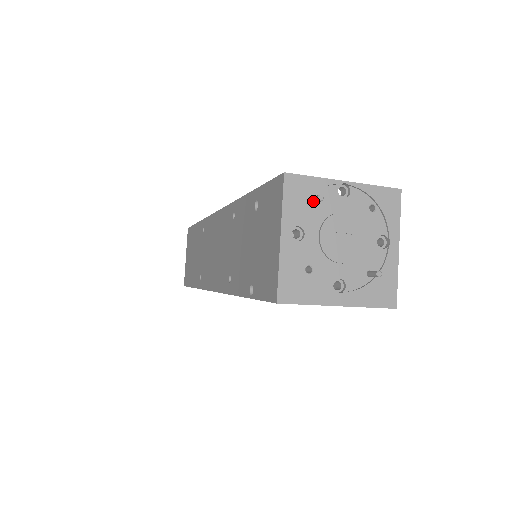
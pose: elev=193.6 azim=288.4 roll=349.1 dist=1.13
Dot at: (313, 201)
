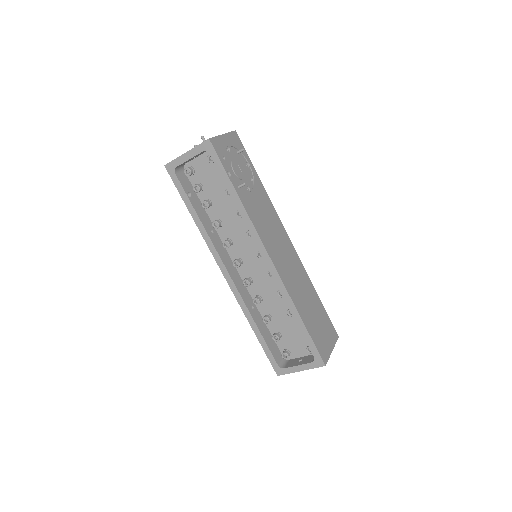
Dot at: occluded
